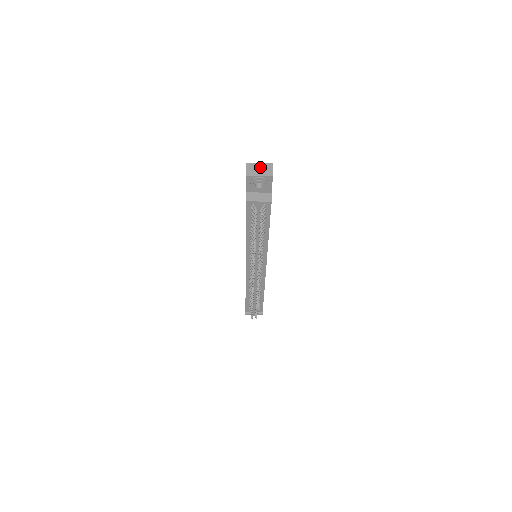
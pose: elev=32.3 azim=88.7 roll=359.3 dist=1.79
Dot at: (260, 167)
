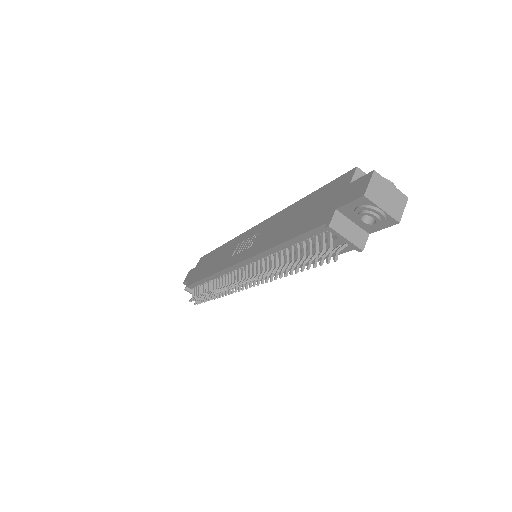
Dot at: (390, 192)
